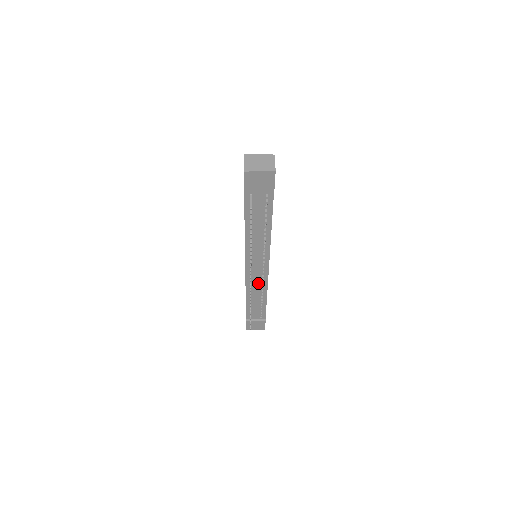
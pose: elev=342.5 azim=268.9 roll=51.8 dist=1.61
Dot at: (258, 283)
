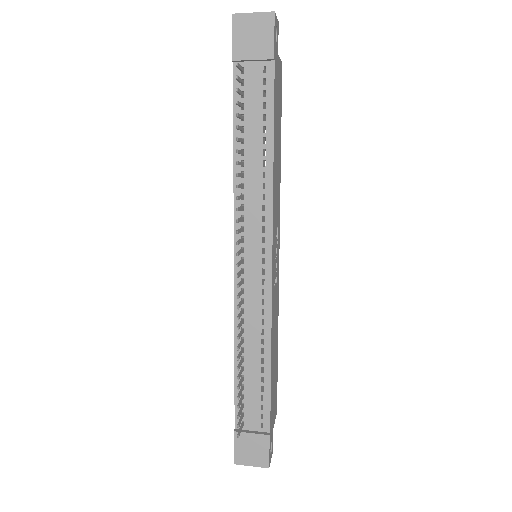
Dot at: (255, 306)
